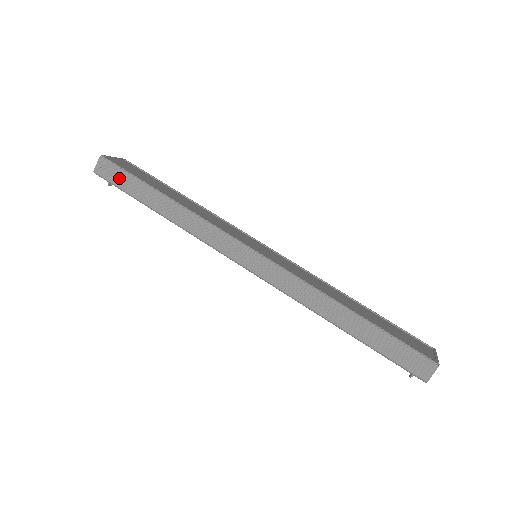
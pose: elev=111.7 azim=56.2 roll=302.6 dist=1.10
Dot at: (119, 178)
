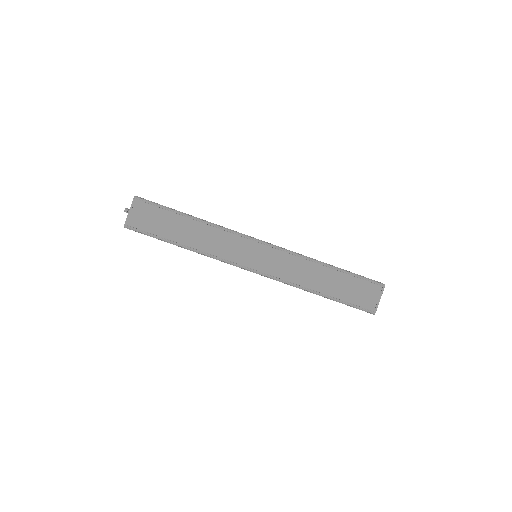
Dot at: occluded
